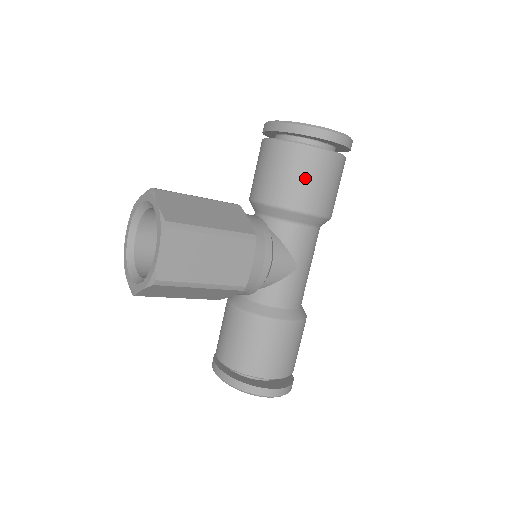
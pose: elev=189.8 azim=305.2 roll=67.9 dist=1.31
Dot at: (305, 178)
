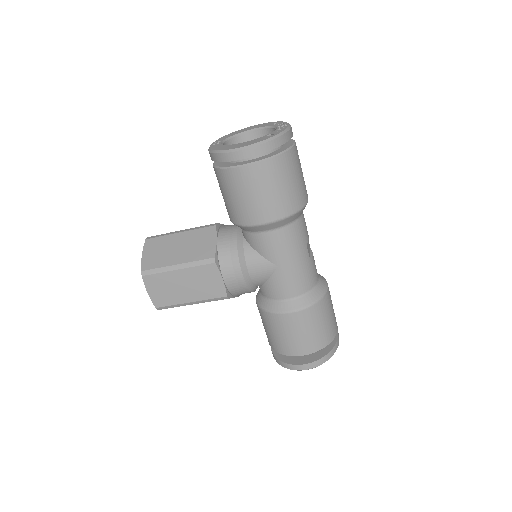
Dot at: (236, 197)
